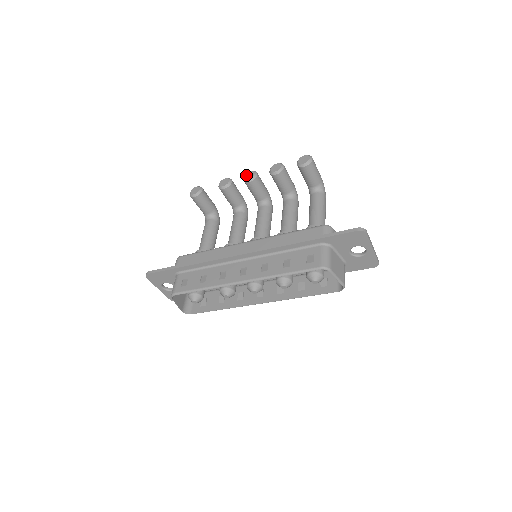
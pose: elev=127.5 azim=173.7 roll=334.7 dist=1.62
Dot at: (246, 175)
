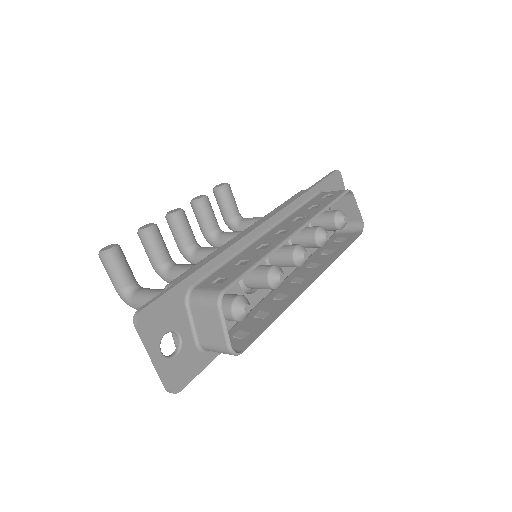
Dot at: (169, 212)
